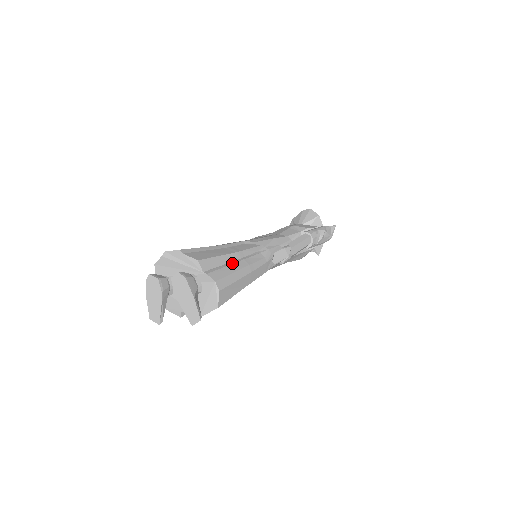
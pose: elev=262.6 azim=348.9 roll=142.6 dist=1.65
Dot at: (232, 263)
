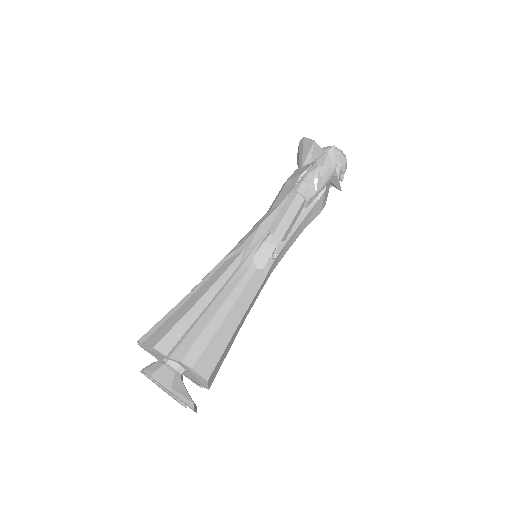
Dot at: (203, 313)
